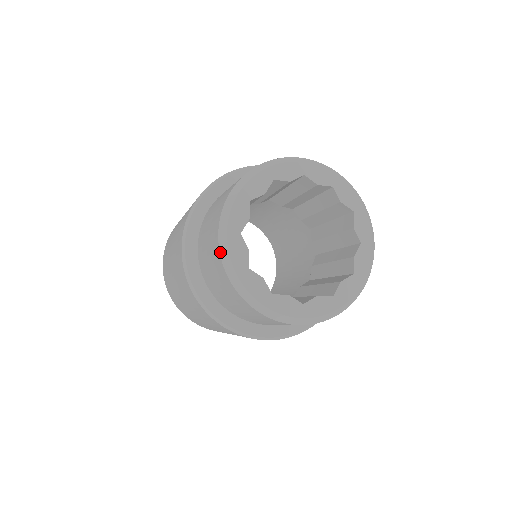
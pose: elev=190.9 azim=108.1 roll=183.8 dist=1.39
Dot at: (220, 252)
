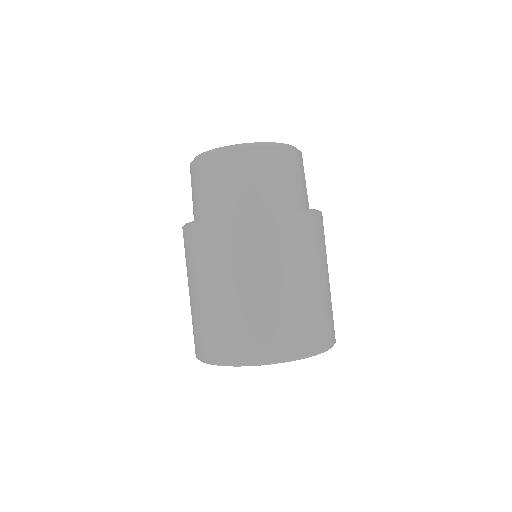
Dot at: occluded
